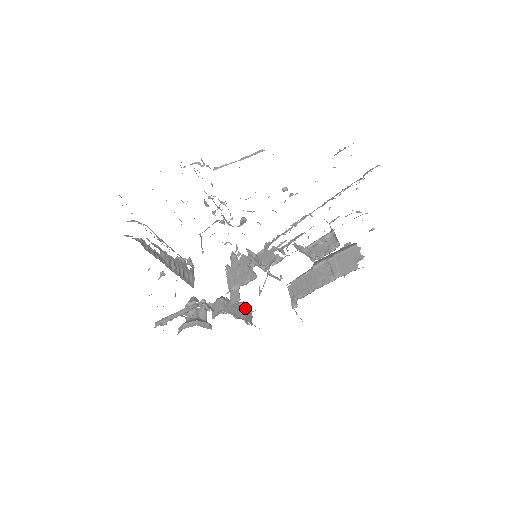
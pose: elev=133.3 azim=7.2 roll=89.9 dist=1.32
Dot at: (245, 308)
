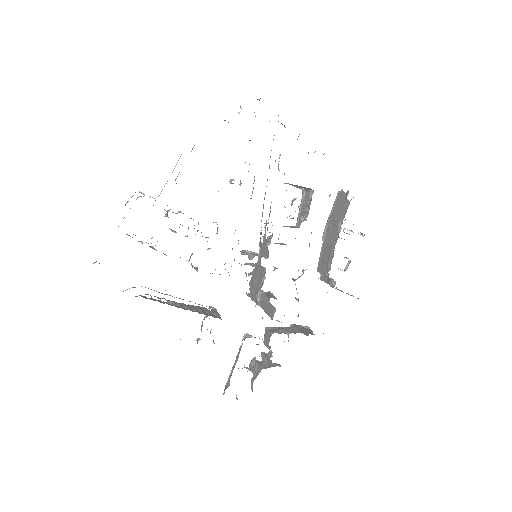
Dot at: (299, 327)
